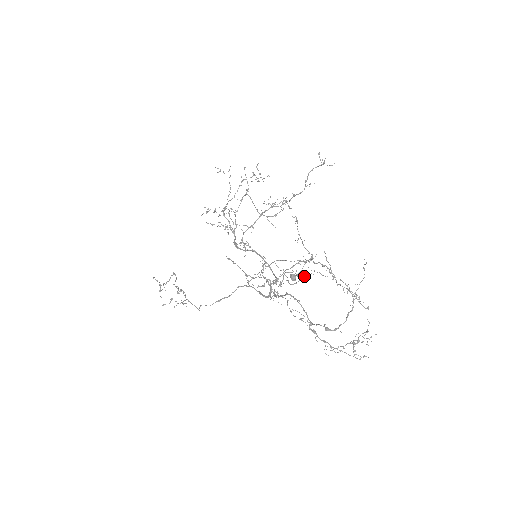
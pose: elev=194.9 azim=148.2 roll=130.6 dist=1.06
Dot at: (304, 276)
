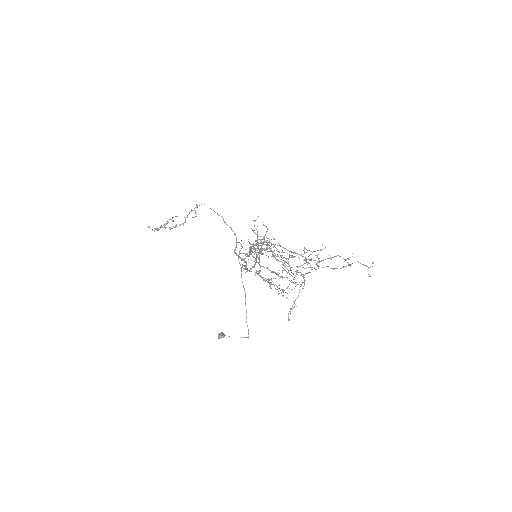
Dot at: (285, 261)
